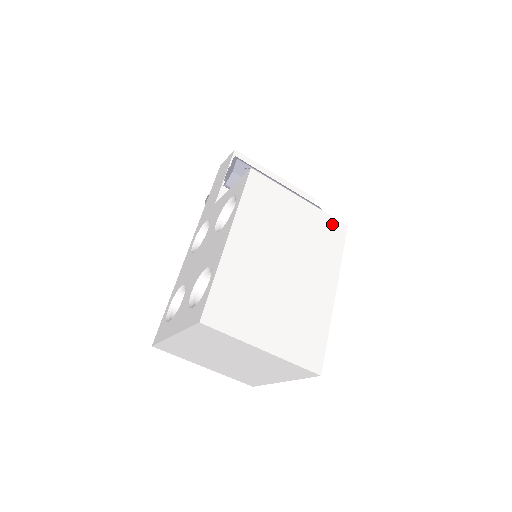
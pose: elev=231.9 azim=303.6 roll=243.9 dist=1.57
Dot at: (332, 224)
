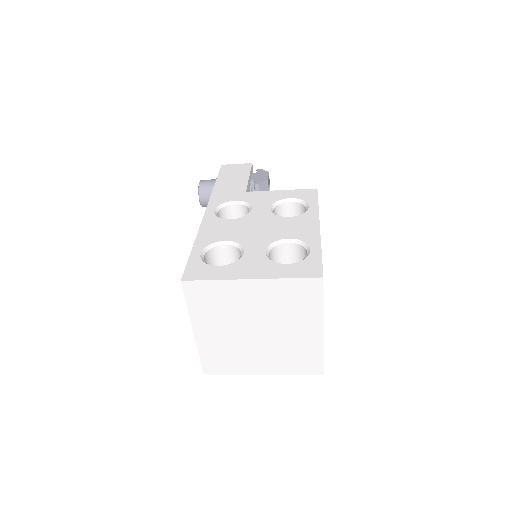
Dot at: occluded
